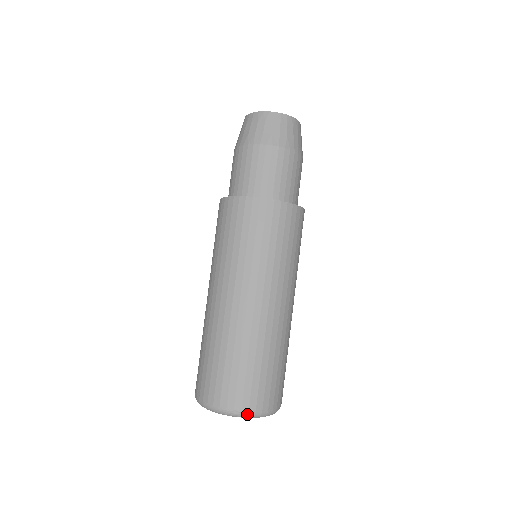
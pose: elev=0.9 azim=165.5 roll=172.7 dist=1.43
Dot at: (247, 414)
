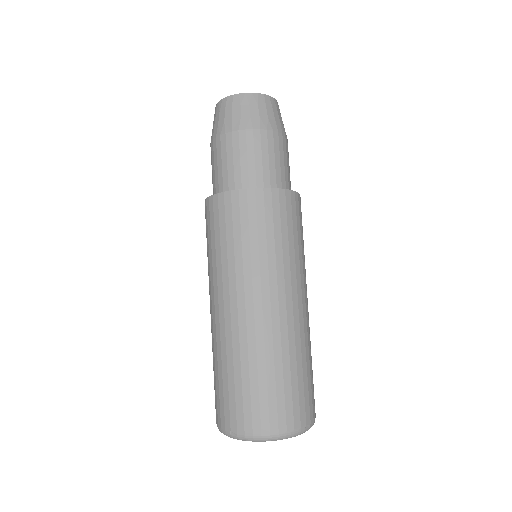
Dot at: (244, 437)
